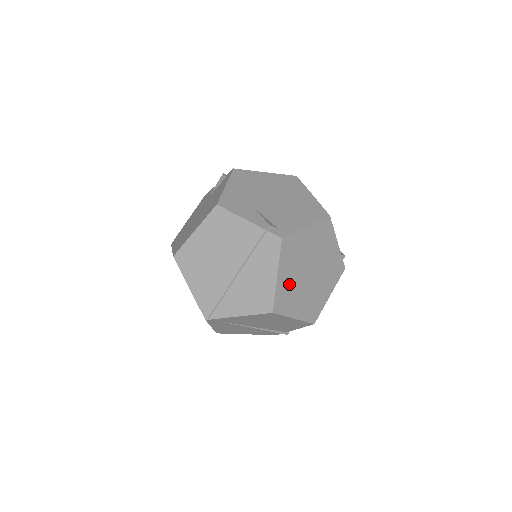
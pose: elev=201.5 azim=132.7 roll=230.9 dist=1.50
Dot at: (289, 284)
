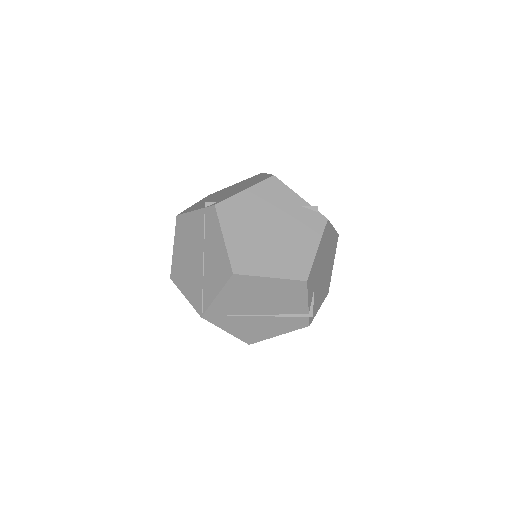
Dot at: (245, 244)
